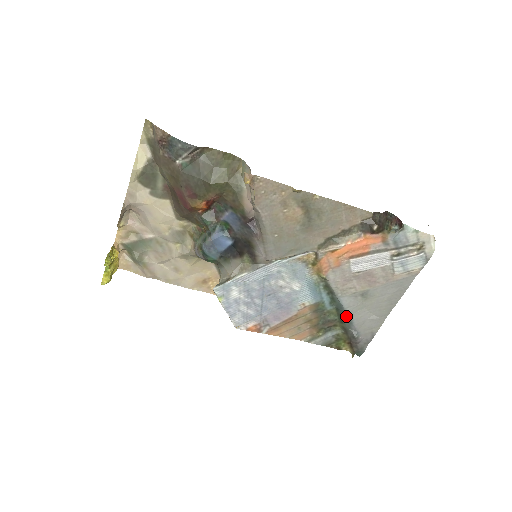
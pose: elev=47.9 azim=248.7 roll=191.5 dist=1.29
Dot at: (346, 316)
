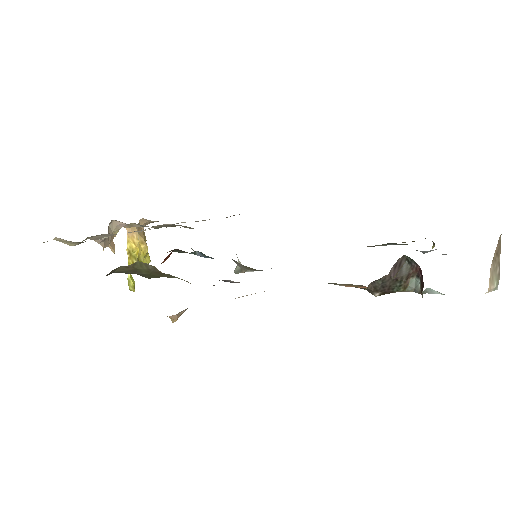
Dot at: occluded
